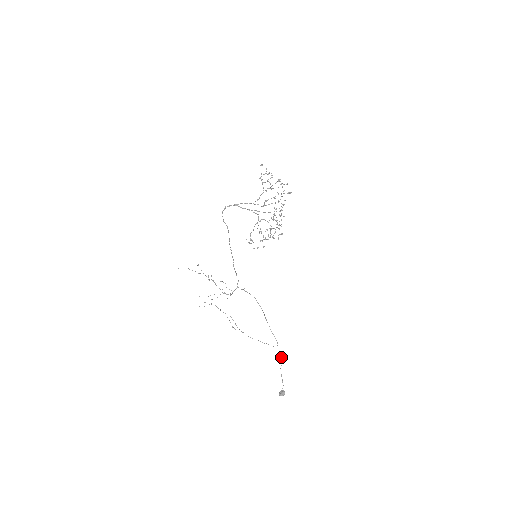
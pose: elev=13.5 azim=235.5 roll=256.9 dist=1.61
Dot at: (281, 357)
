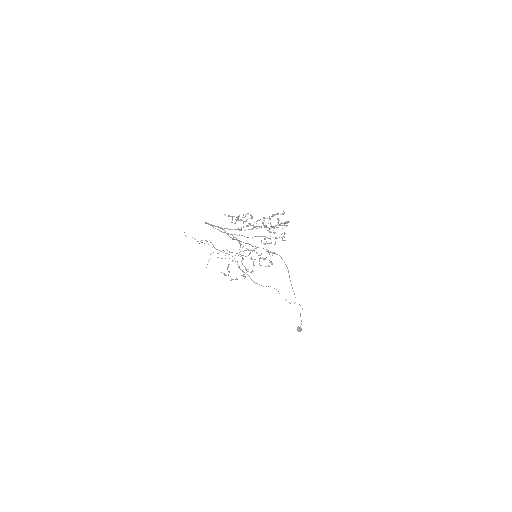
Dot at: occluded
